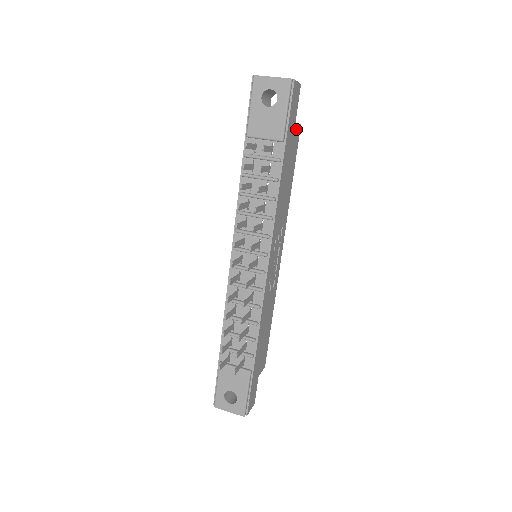
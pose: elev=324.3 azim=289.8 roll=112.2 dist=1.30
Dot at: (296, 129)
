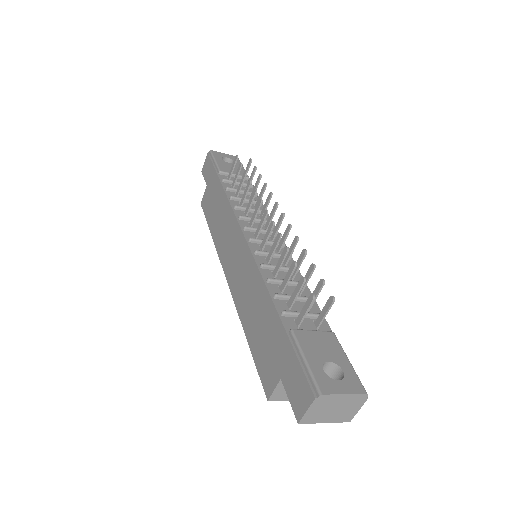
Dot at: occluded
